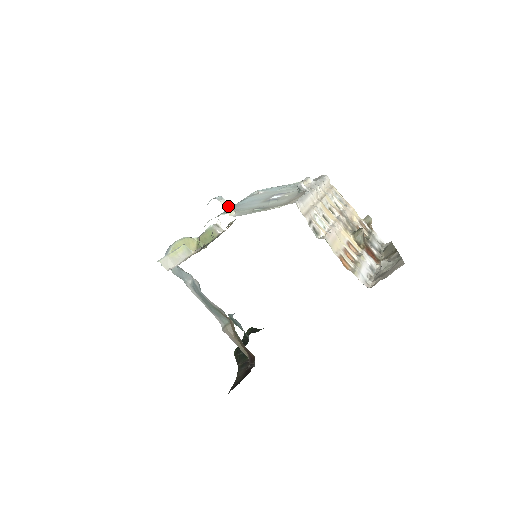
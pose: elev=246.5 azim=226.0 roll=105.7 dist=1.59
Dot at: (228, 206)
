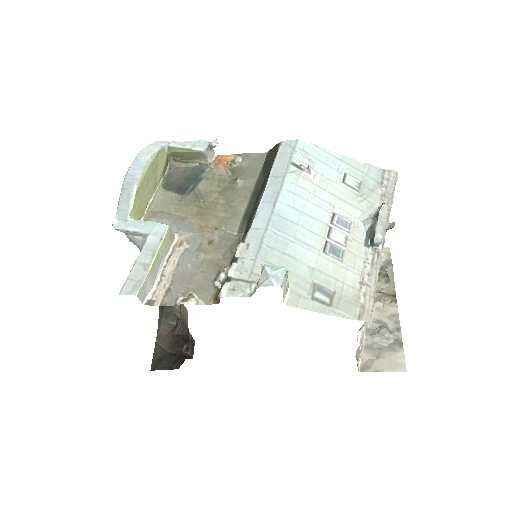
Dot at: (287, 286)
